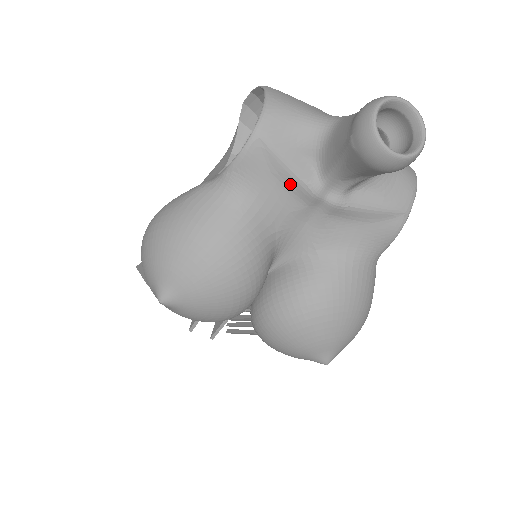
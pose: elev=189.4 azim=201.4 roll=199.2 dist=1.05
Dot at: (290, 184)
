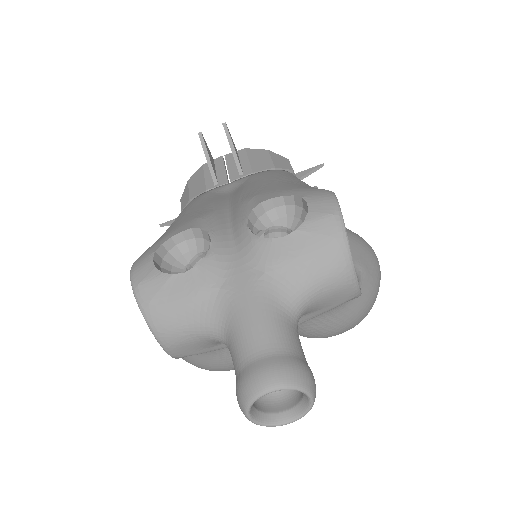
Dot at: occluded
